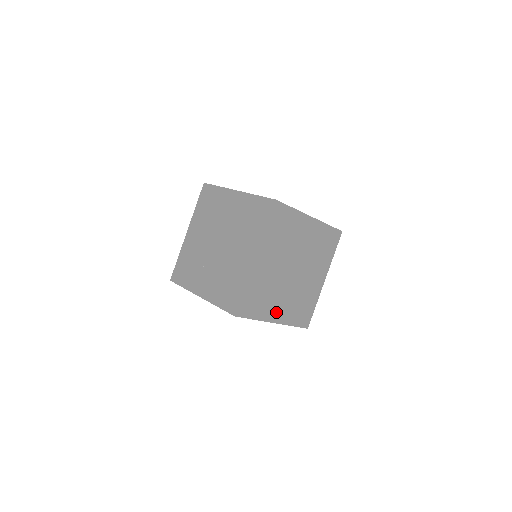
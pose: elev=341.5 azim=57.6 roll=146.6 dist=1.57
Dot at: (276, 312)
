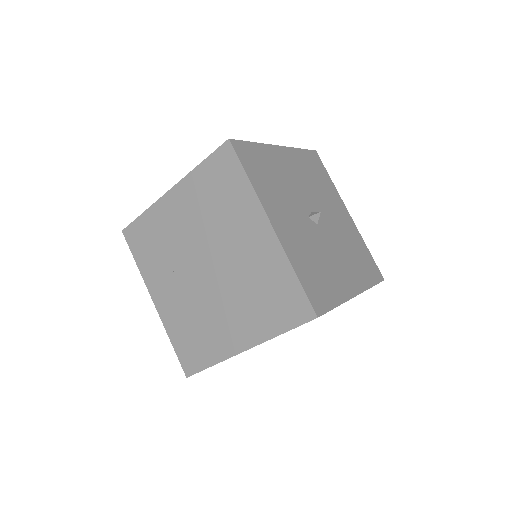
Dot at: occluded
